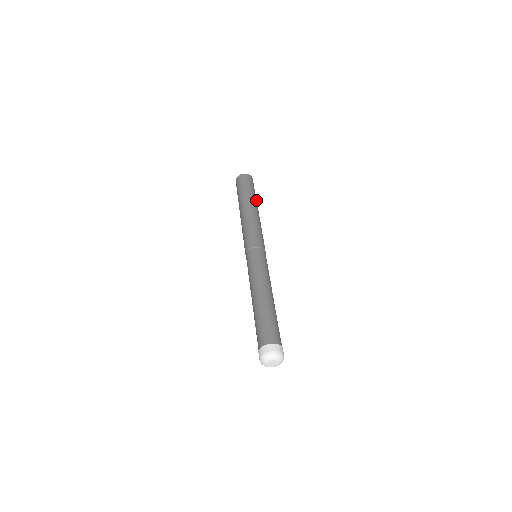
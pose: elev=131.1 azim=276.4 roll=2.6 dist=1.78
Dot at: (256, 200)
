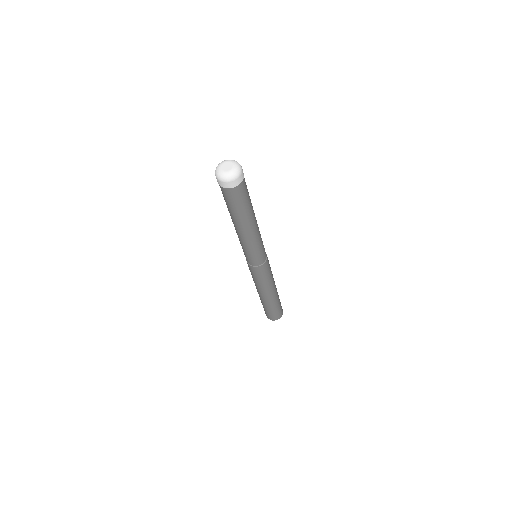
Dot at: (278, 295)
